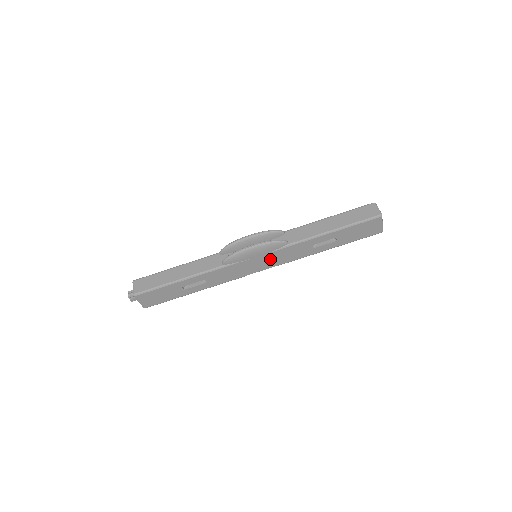
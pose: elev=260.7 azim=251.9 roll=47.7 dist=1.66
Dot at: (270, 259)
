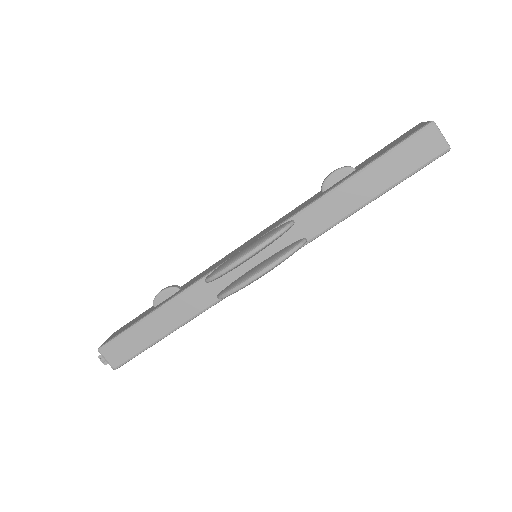
Dot at: occluded
